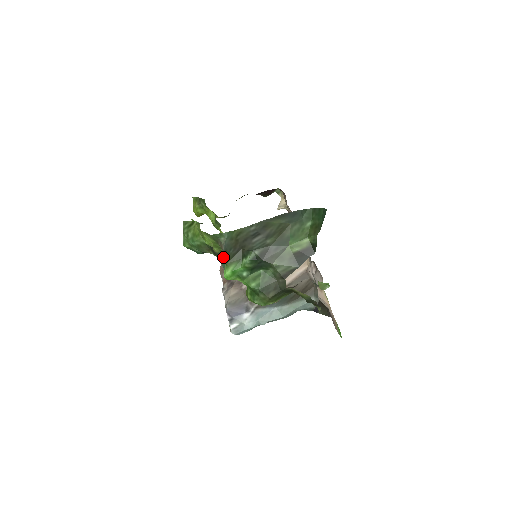
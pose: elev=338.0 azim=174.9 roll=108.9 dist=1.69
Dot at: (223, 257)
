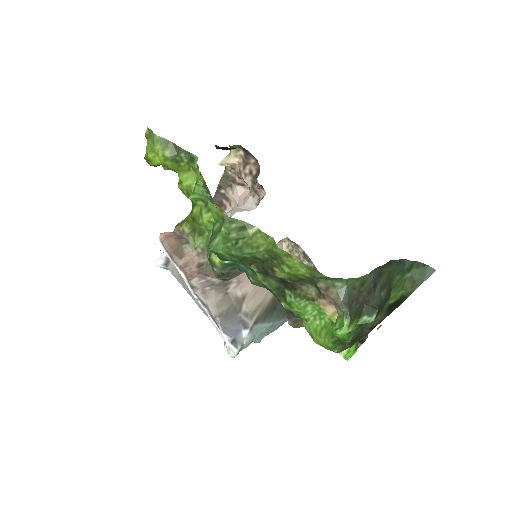
Dot at: (270, 276)
